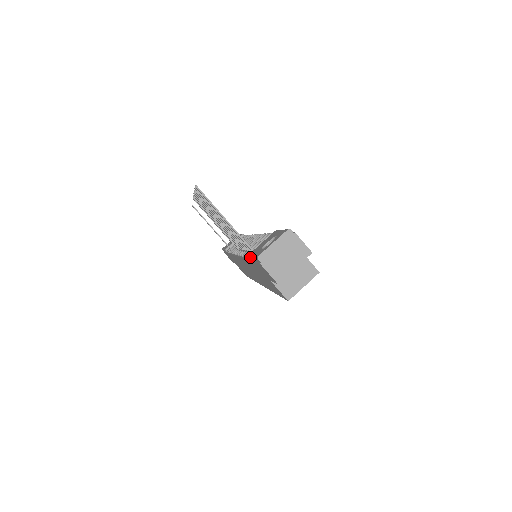
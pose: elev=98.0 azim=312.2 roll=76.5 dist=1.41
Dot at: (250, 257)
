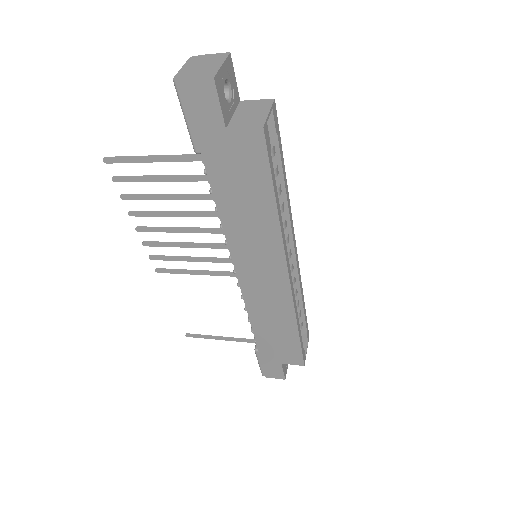
Dot at: (192, 142)
